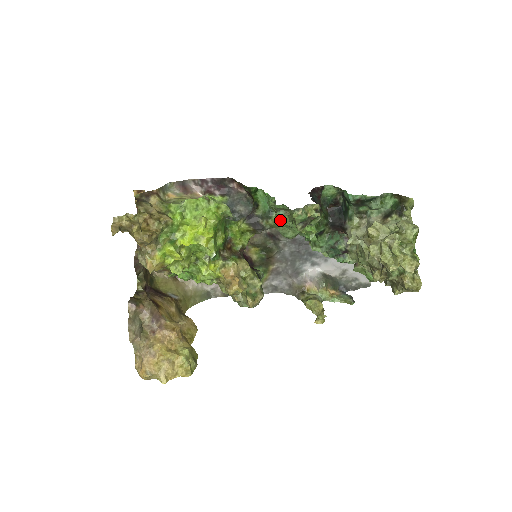
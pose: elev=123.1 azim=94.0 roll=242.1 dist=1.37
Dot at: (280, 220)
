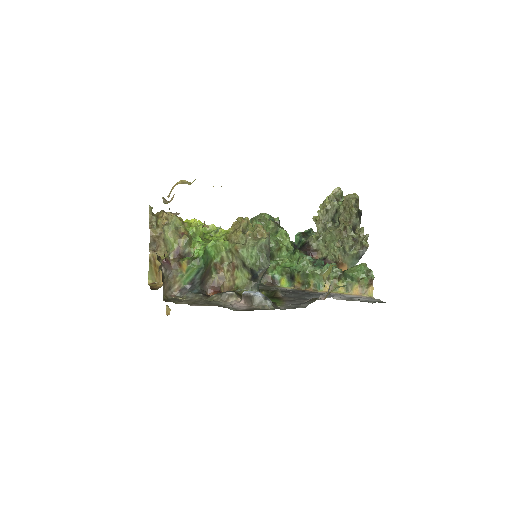
Dot at: occluded
